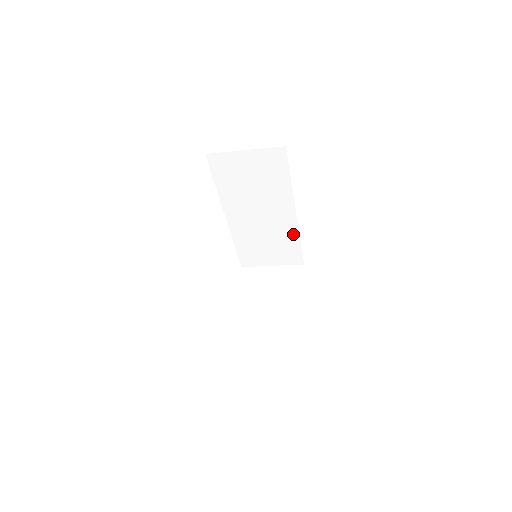
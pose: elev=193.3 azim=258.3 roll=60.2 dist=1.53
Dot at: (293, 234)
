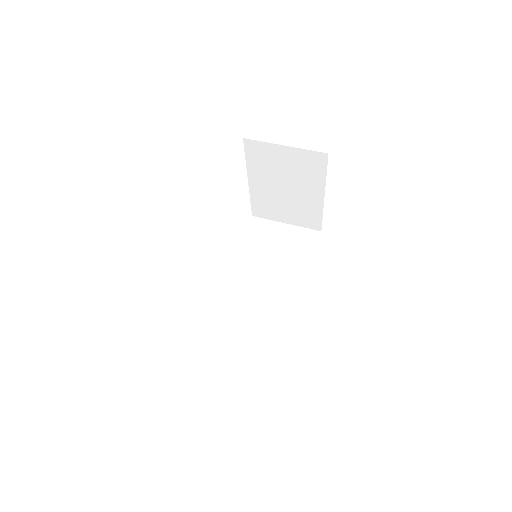
Dot at: occluded
